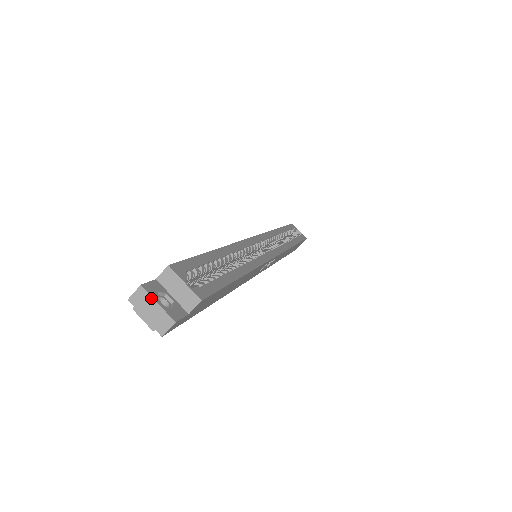
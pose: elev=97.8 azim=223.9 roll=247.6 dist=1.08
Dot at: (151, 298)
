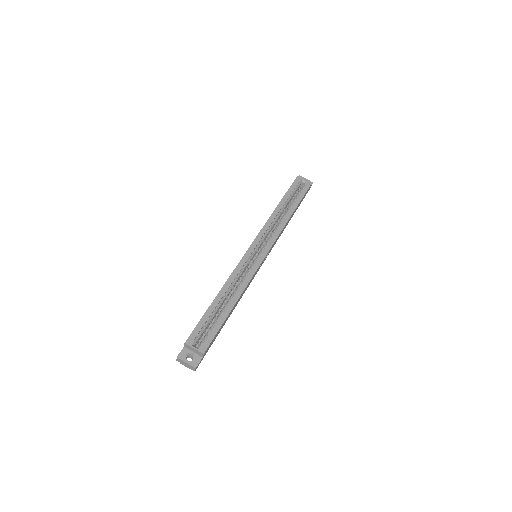
Dot at: (183, 361)
